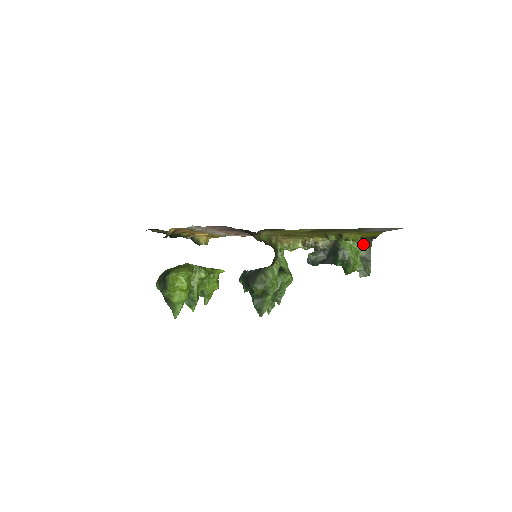
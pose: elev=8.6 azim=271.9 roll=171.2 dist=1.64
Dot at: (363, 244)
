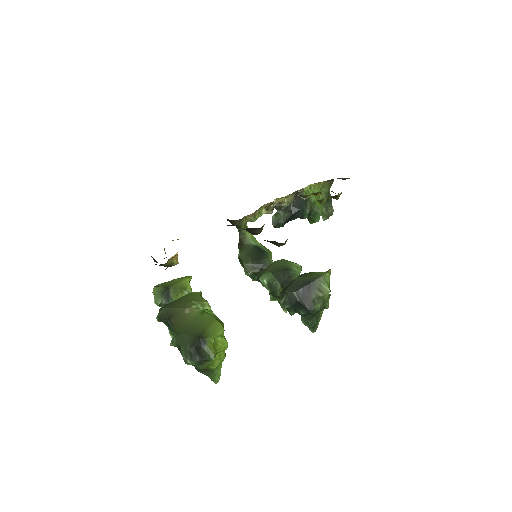
Dot at: (323, 186)
